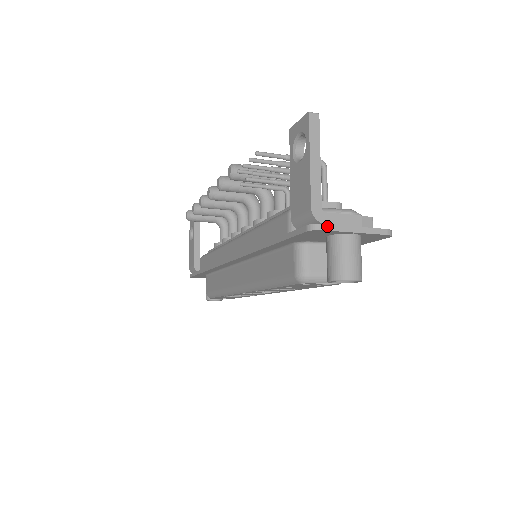
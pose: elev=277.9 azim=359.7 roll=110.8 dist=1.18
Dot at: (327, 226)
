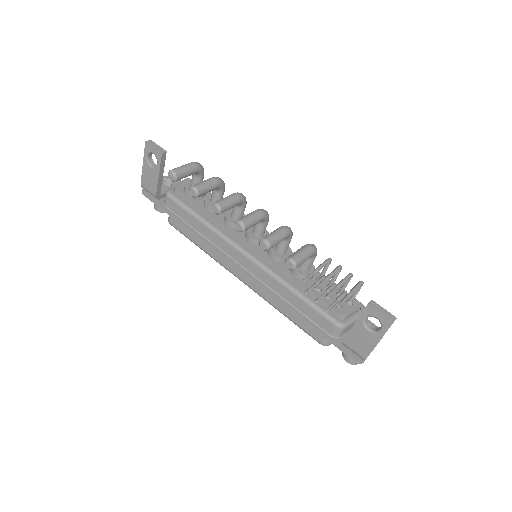
Dot at: occluded
